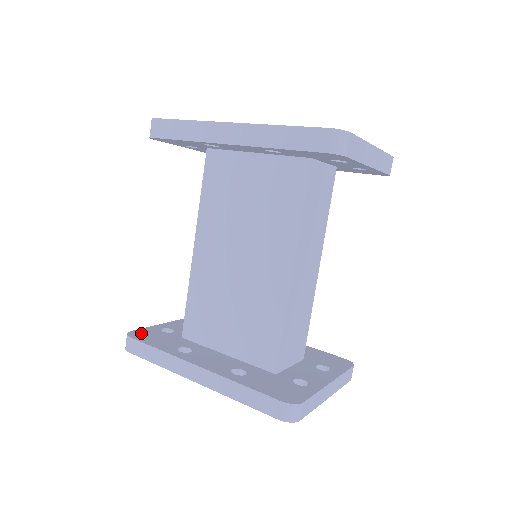
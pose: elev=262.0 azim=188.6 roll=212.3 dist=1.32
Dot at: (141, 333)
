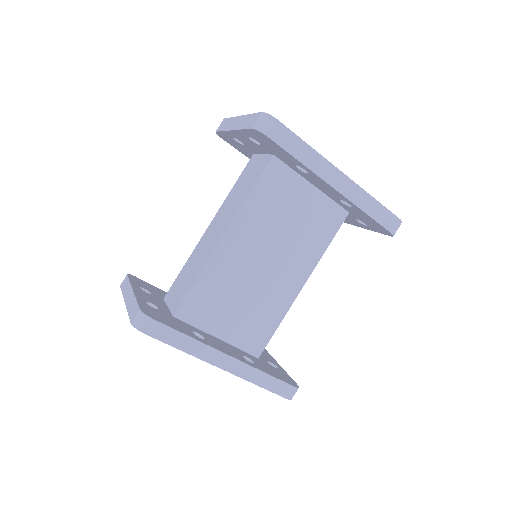
Dot at: (149, 312)
